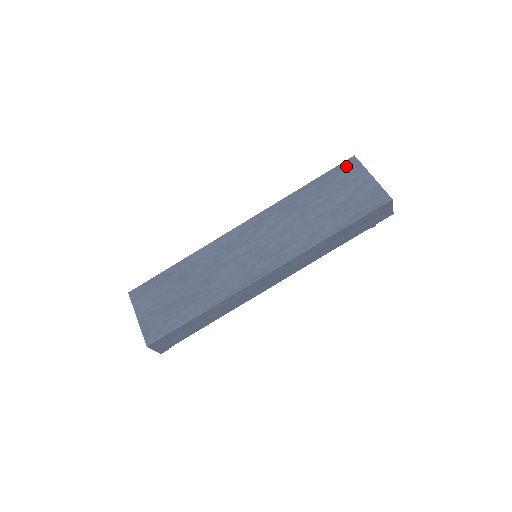
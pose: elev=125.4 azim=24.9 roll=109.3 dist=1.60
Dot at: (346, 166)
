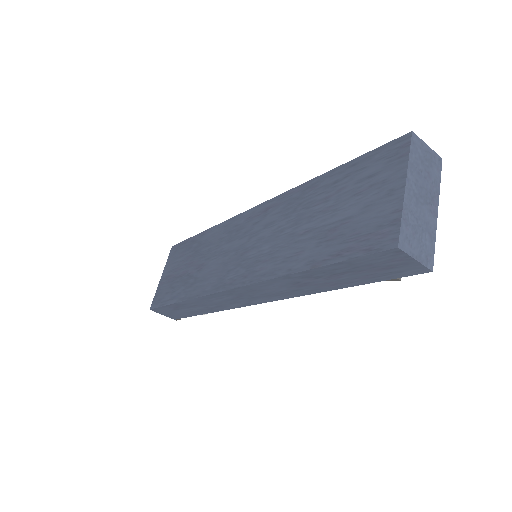
Dot at: (388, 151)
